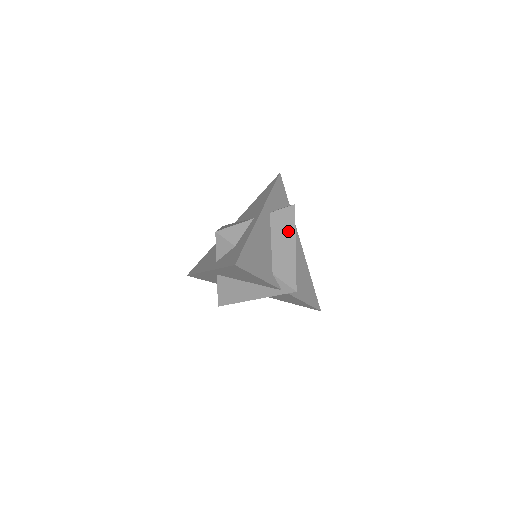
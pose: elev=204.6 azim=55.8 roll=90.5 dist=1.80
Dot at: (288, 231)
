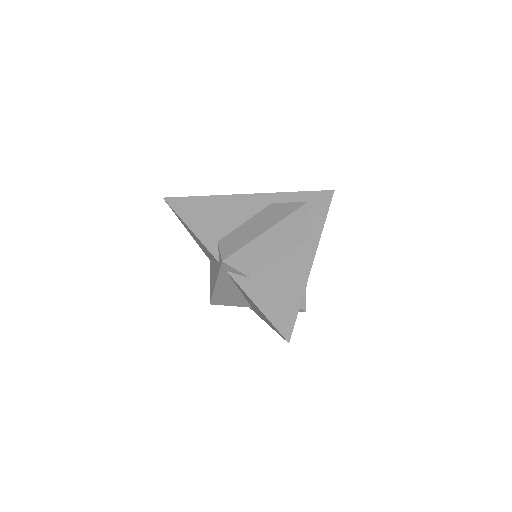
Dot at: (274, 218)
